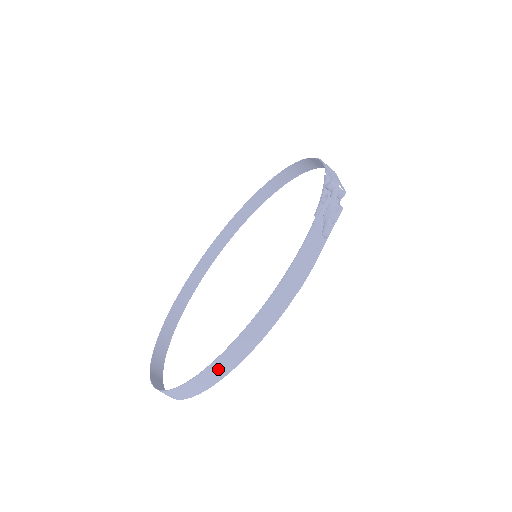
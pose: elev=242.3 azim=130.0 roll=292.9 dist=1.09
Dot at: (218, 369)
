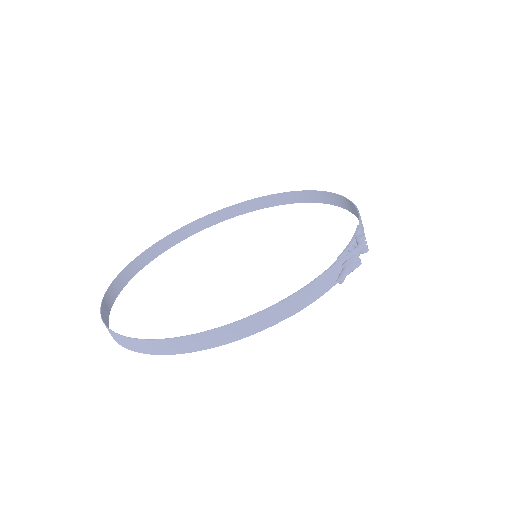
Dot at: (185, 344)
